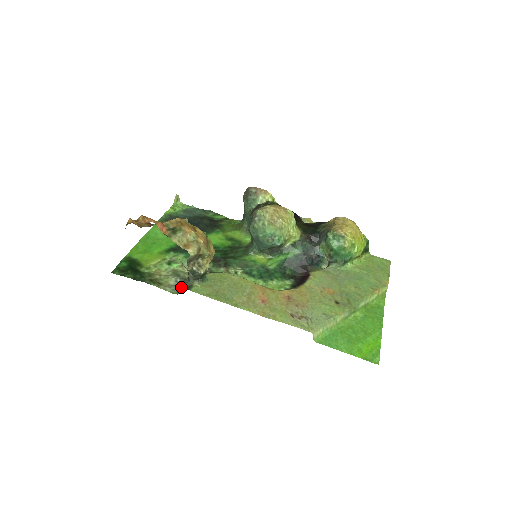
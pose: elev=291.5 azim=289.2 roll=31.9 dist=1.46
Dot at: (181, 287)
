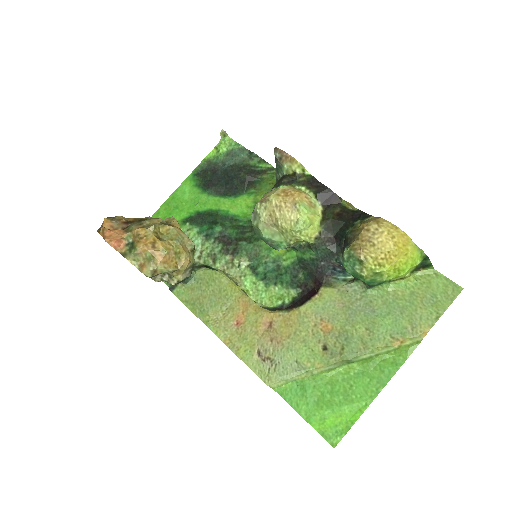
Dot at: occluded
